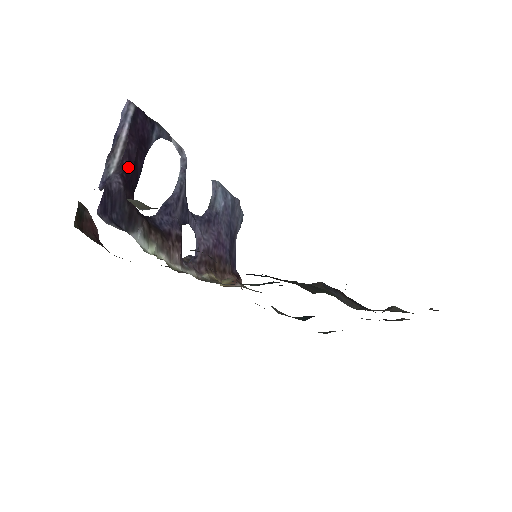
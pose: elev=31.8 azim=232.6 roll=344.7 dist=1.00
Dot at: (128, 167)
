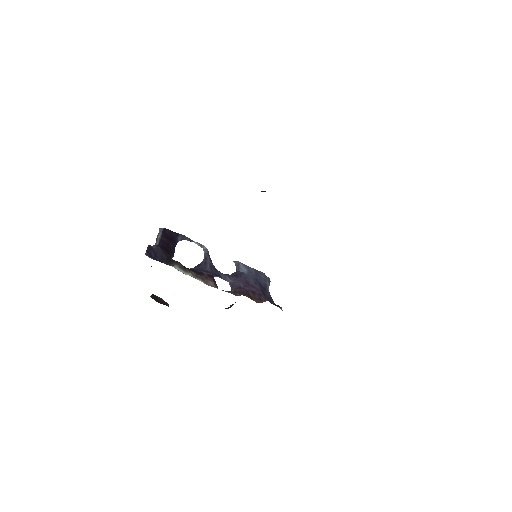
Dot at: (163, 245)
